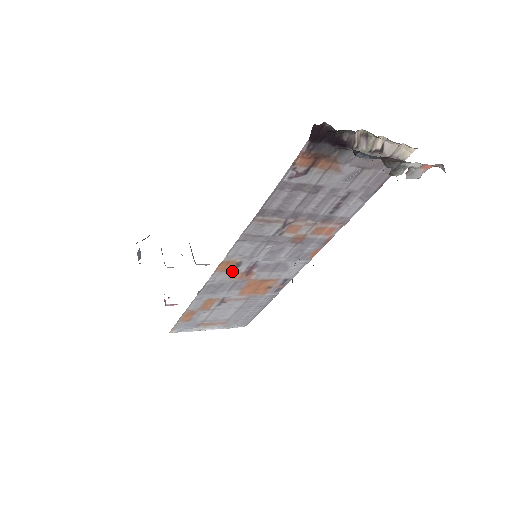
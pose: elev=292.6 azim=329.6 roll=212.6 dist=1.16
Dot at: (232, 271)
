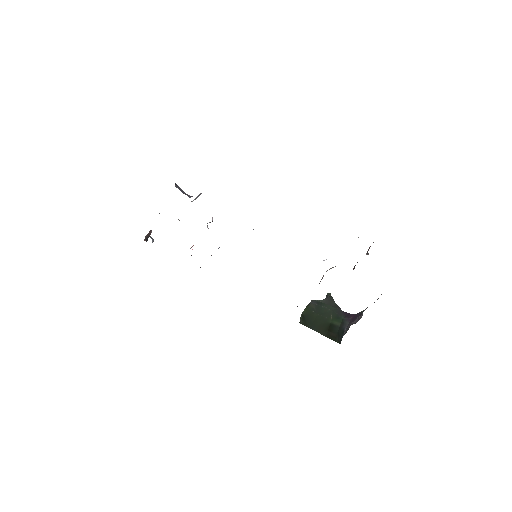
Dot at: occluded
